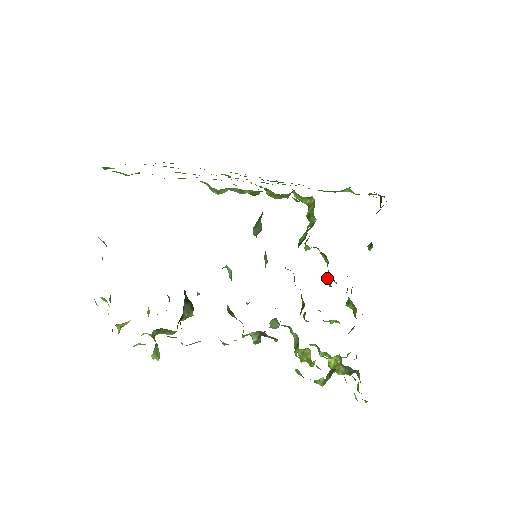
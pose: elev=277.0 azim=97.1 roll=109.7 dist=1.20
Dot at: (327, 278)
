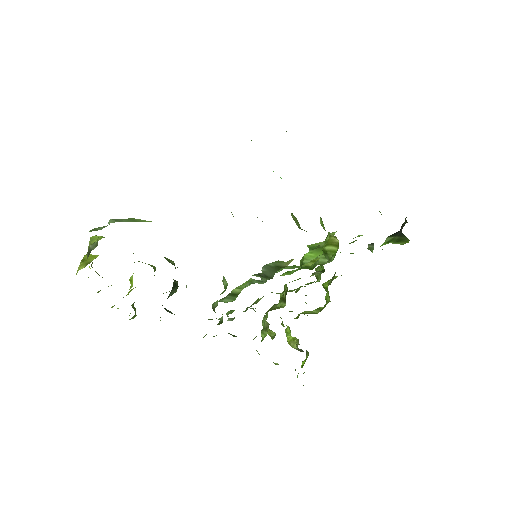
Dot at: (316, 269)
